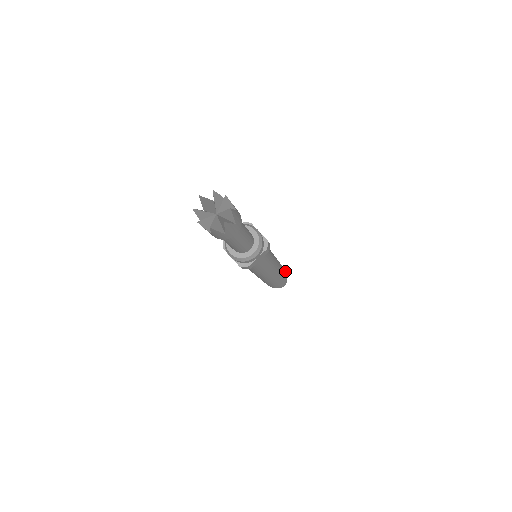
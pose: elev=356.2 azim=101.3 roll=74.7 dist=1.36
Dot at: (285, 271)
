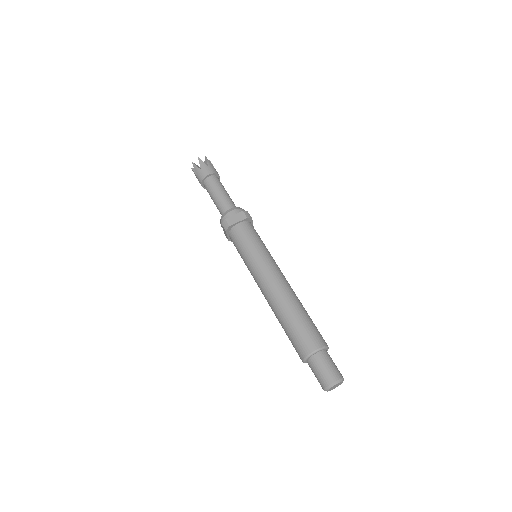
Dot at: (325, 342)
